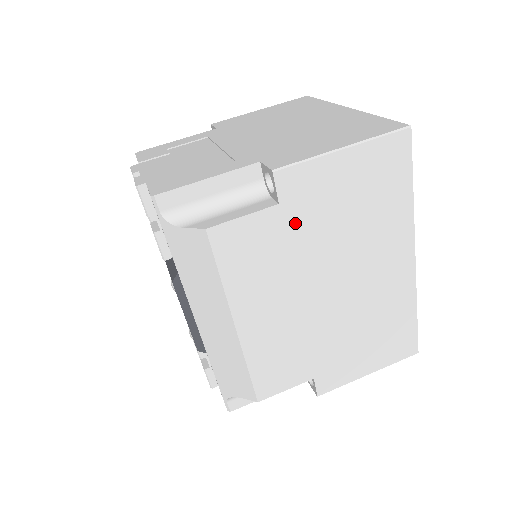
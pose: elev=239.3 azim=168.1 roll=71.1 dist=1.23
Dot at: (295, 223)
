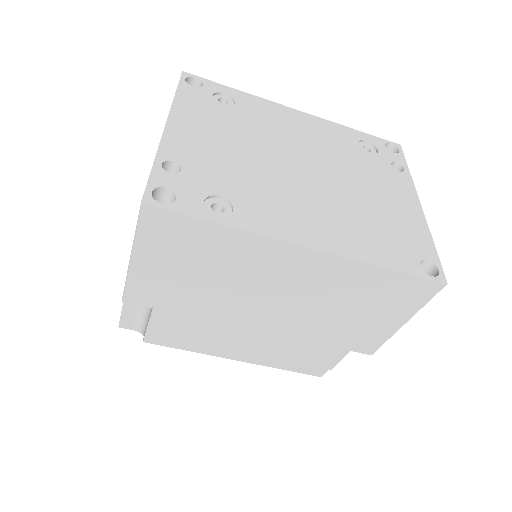
Dot at: (178, 307)
